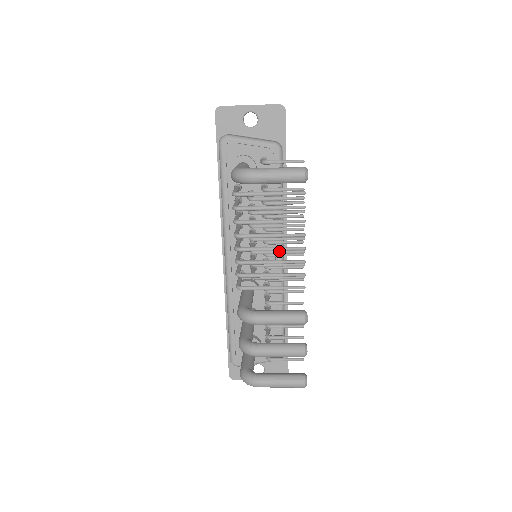
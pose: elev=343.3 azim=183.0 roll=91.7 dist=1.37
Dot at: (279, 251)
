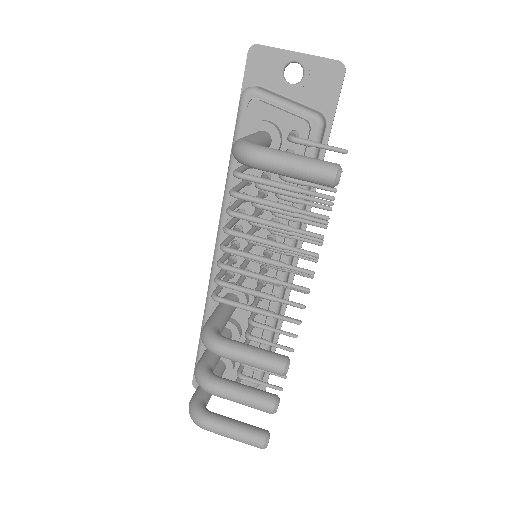
Dot at: occluded
